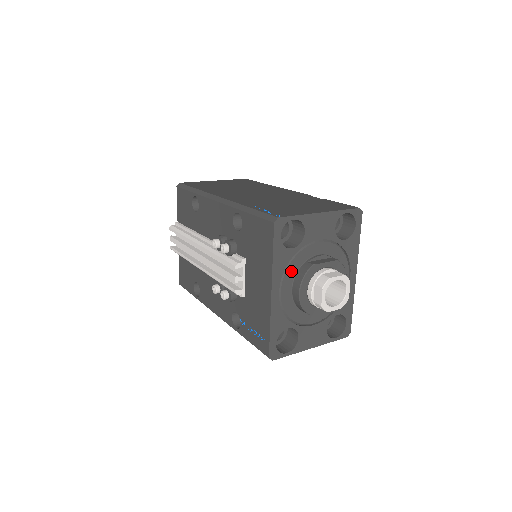
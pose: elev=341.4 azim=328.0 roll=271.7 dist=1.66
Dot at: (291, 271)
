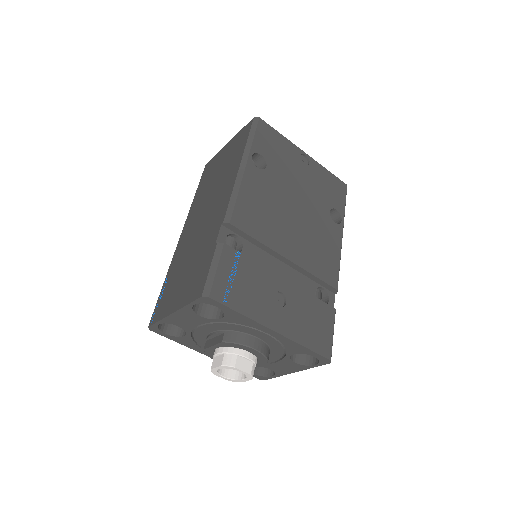
Dot at: (204, 345)
